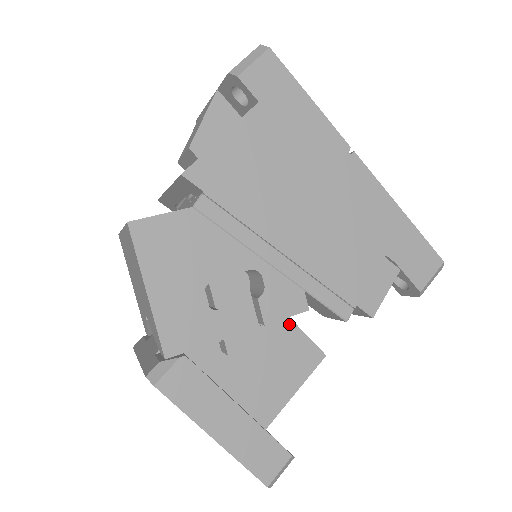
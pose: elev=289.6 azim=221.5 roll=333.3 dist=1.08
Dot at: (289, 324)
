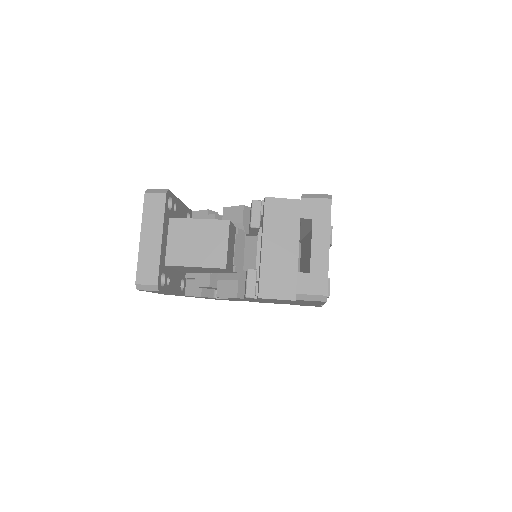
Dot at: occluded
